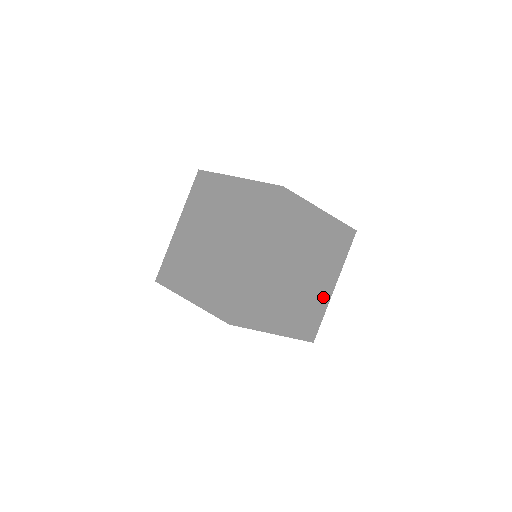
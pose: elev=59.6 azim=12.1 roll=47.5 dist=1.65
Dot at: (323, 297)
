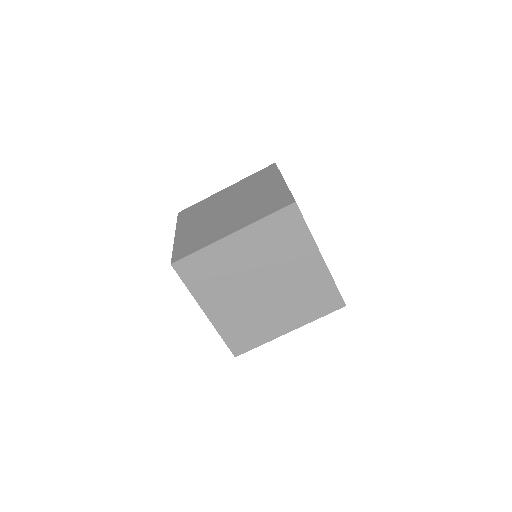
Dot at: occluded
